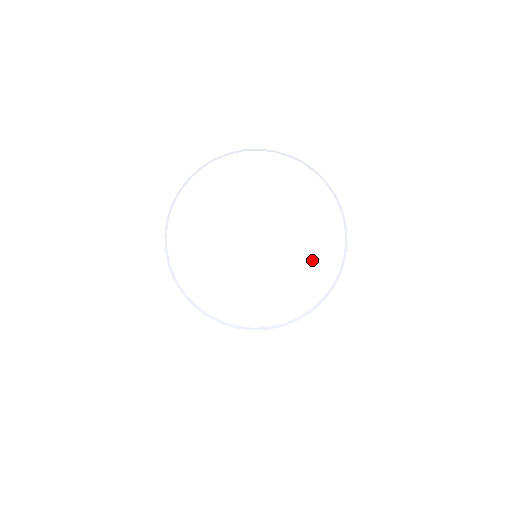
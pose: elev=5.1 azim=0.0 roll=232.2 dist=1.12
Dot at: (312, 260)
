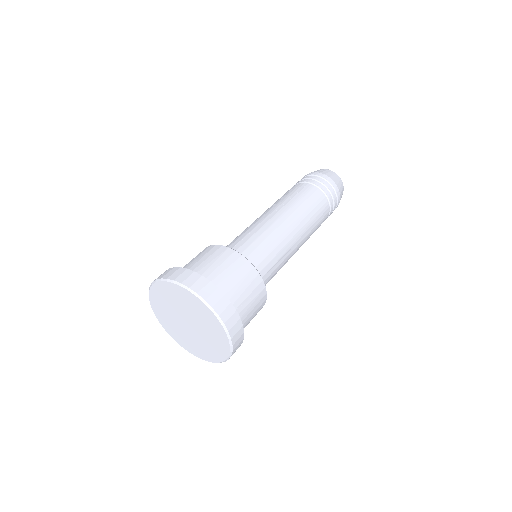
Dot at: (201, 349)
